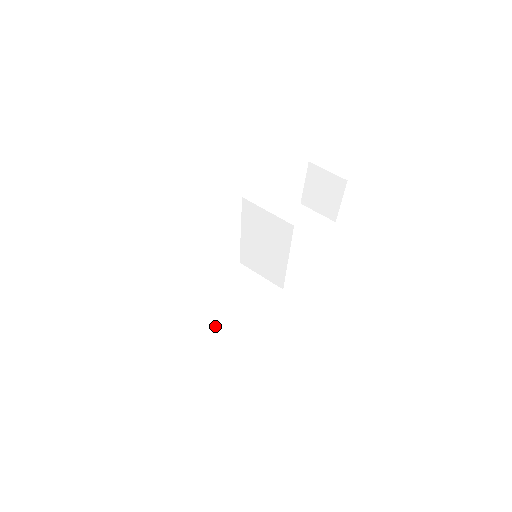
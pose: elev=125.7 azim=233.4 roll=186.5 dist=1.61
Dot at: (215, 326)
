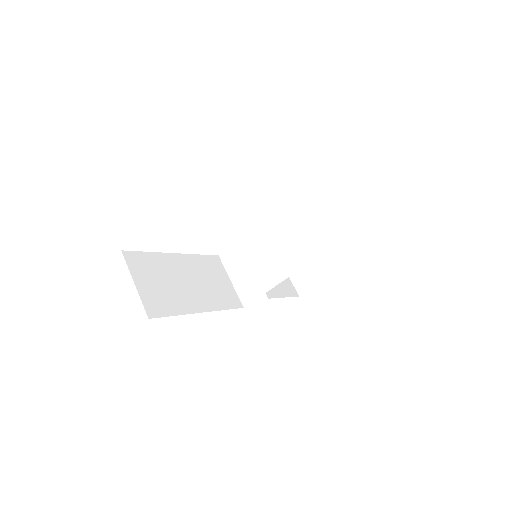
Dot at: (175, 284)
